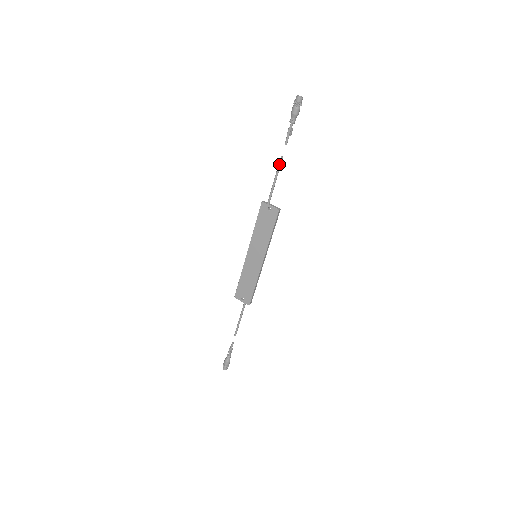
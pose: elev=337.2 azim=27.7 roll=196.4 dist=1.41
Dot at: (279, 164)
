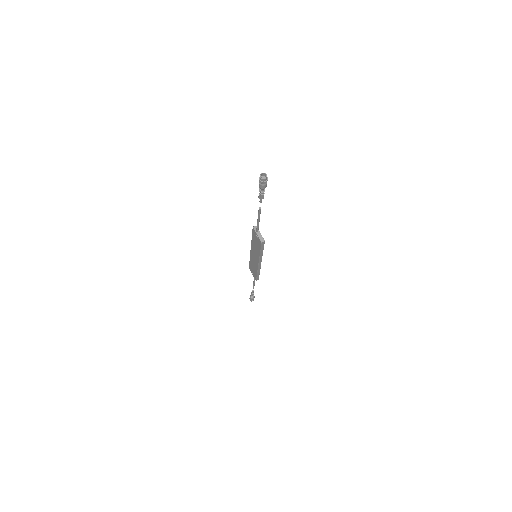
Dot at: (258, 212)
